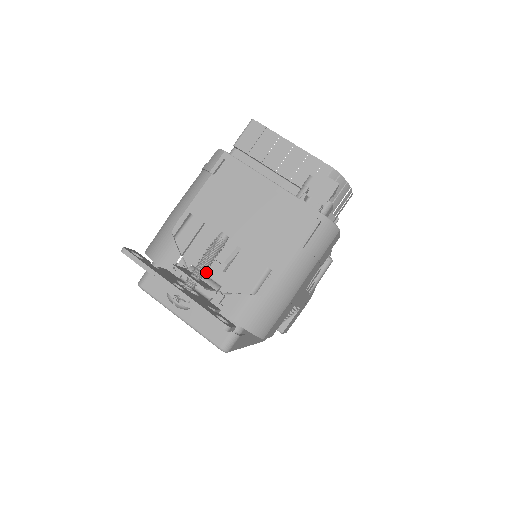
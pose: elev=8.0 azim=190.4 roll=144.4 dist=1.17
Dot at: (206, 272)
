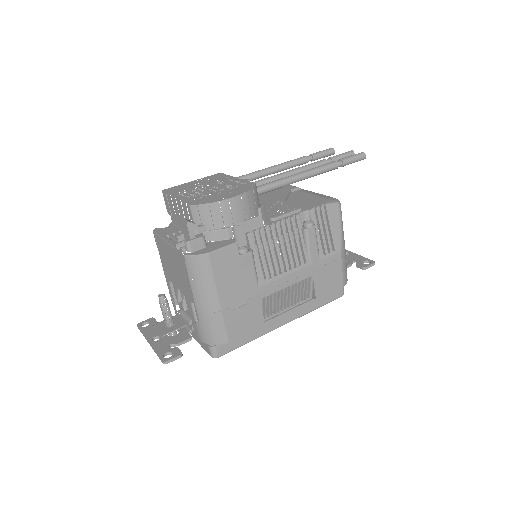
Dot at: (185, 312)
